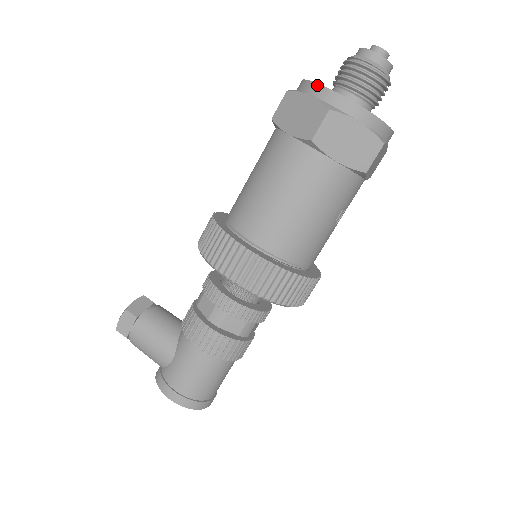
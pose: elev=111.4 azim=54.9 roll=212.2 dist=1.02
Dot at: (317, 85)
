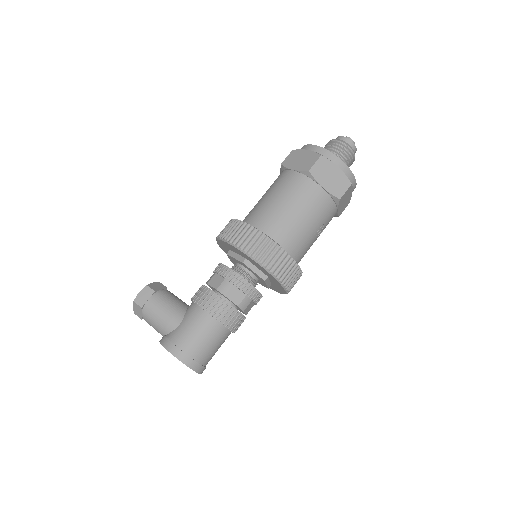
Dot at: (313, 145)
